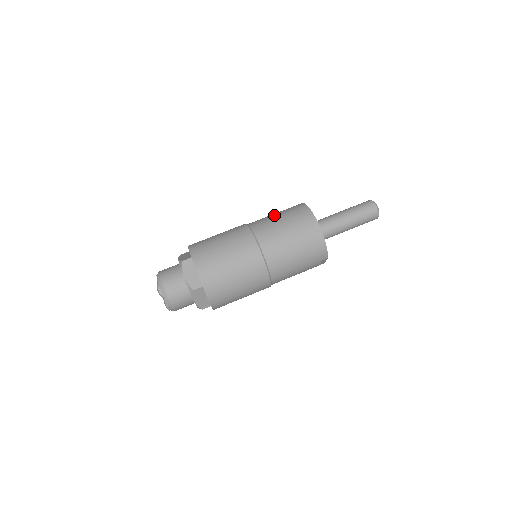
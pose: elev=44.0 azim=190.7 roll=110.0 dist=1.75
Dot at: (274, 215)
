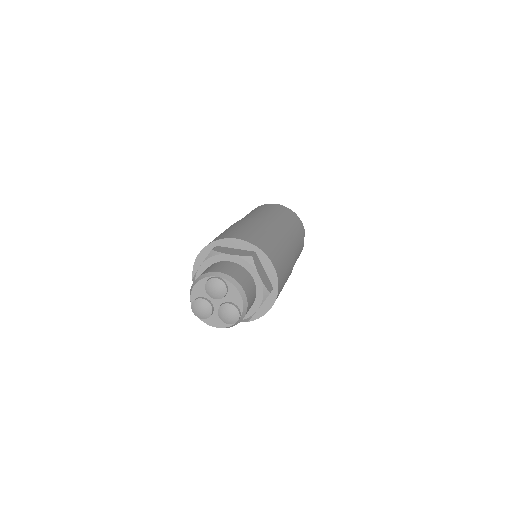
Dot at: occluded
